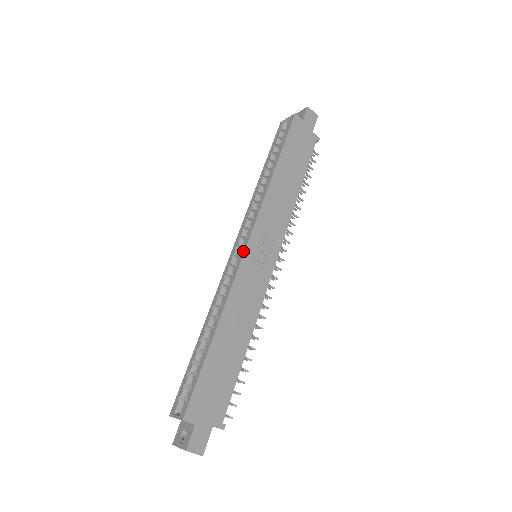
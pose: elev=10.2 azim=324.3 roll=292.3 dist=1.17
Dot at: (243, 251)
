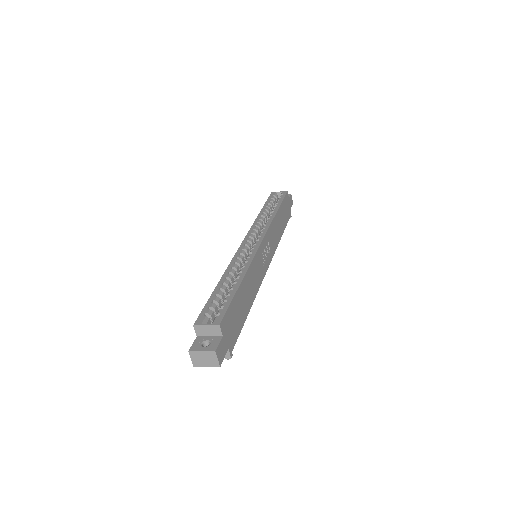
Dot at: (259, 243)
